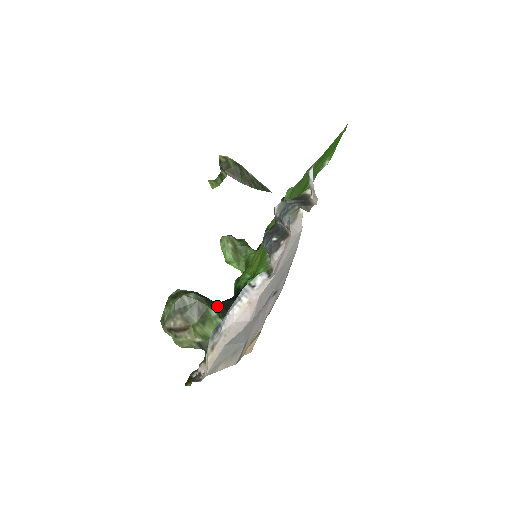
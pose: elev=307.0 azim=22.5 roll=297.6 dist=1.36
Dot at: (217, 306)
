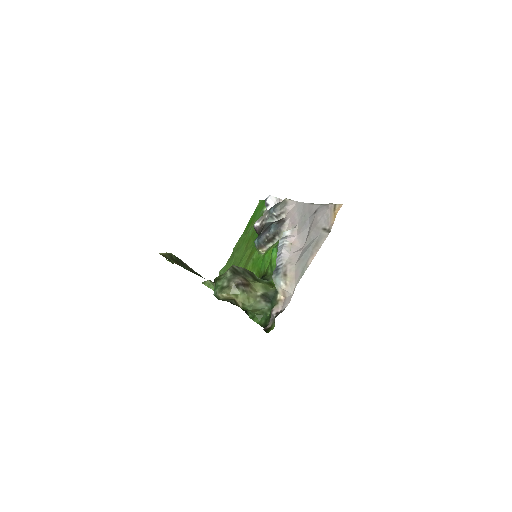
Dot at: occluded
